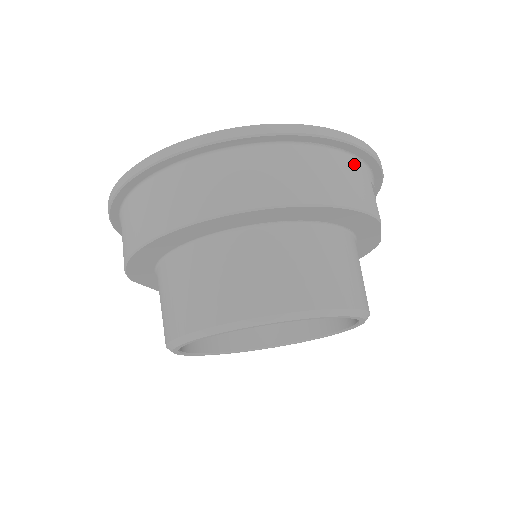
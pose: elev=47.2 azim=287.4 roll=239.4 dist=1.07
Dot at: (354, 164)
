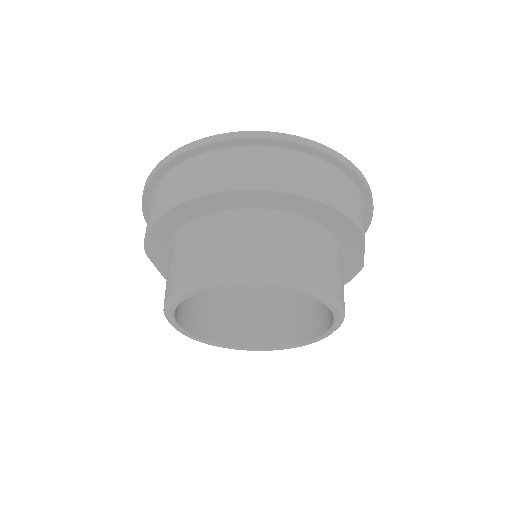
Dot at: (349, 185)
